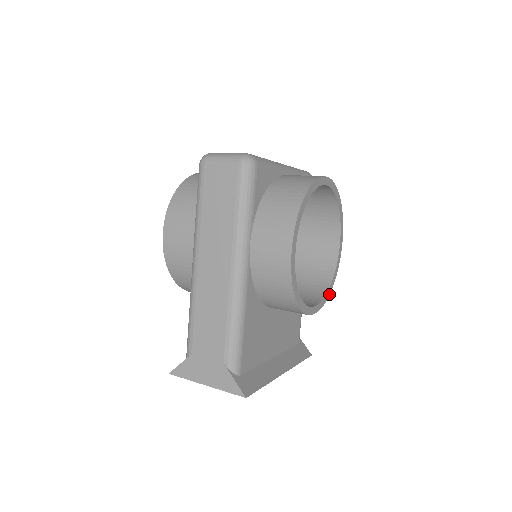
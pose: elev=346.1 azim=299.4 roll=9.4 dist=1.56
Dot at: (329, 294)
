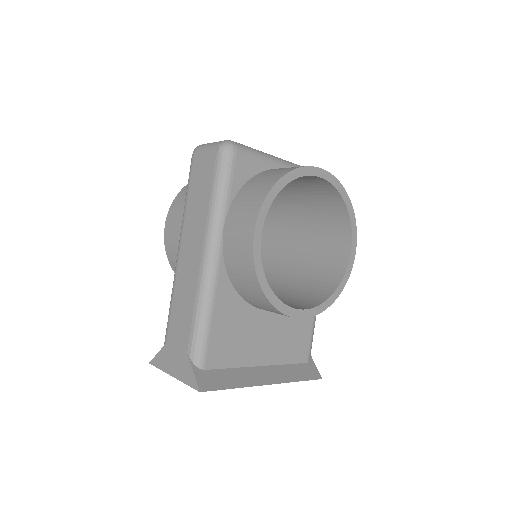
Dot at: (331, 303)
